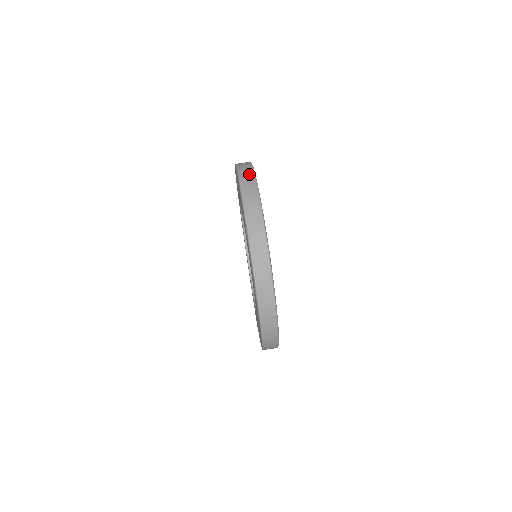
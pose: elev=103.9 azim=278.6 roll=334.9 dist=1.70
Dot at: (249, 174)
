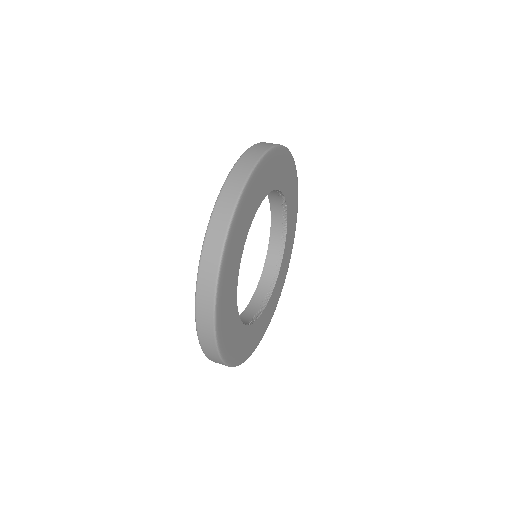
Dot at: (270, 144)
